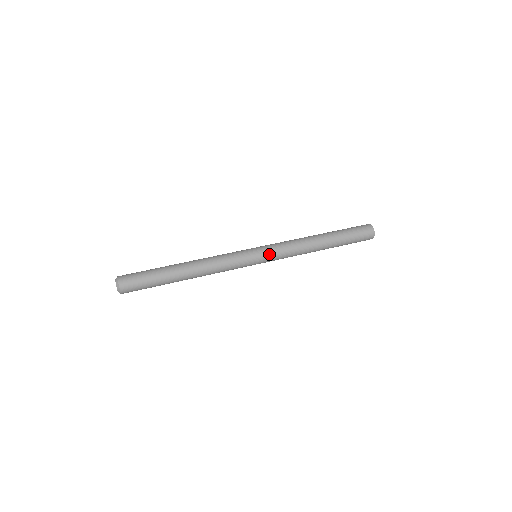
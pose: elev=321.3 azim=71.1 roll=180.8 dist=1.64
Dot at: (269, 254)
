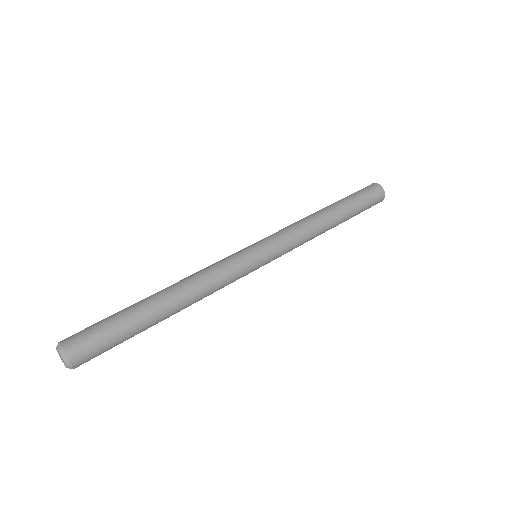
Dot at: (269, 240)
